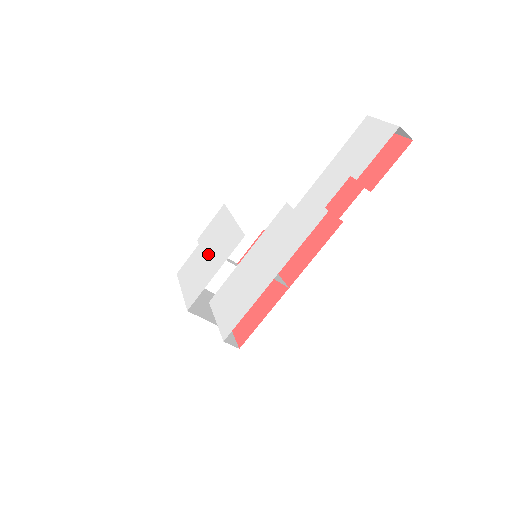
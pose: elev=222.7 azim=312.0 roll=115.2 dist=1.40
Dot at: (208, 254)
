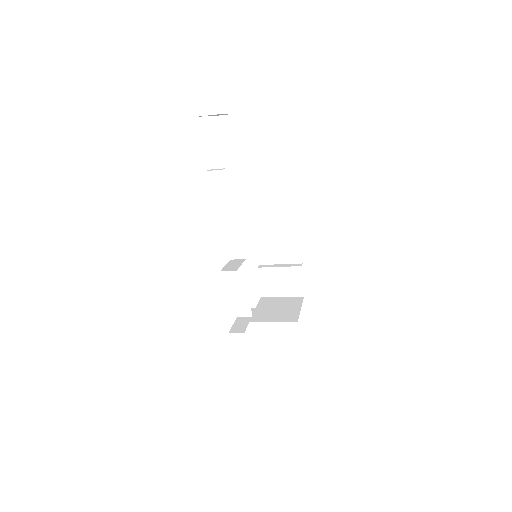
Dot at: occluded
